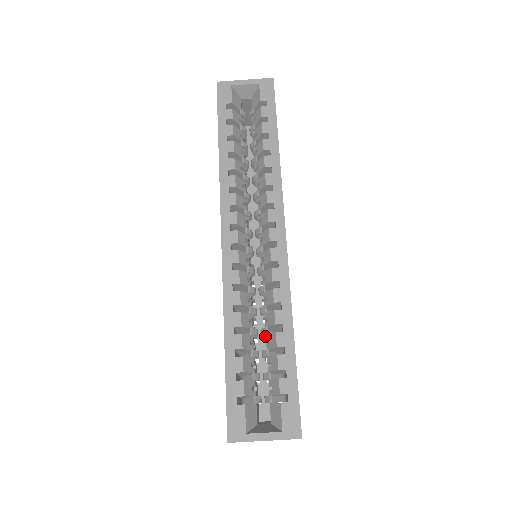
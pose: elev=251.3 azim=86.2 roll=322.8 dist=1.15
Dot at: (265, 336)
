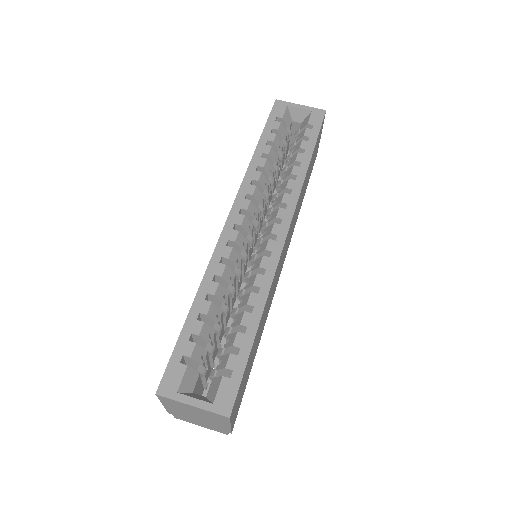
Dot at: occluded
